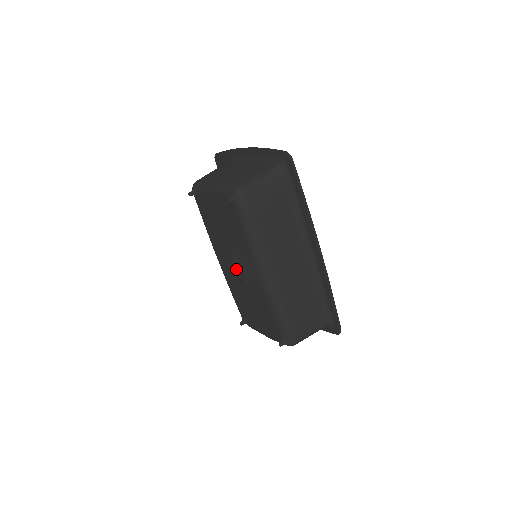
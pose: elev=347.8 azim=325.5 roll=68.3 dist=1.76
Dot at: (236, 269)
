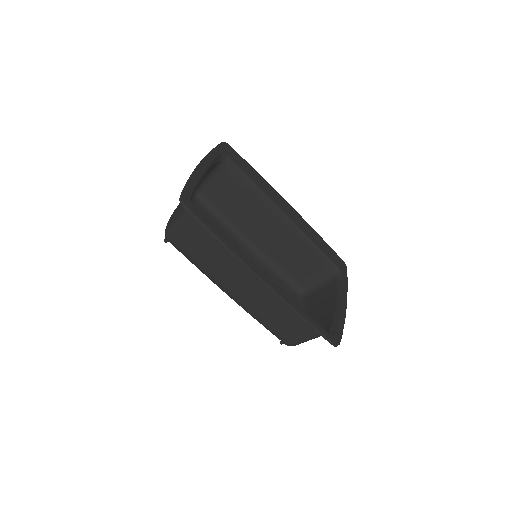
Dot at: occluded
